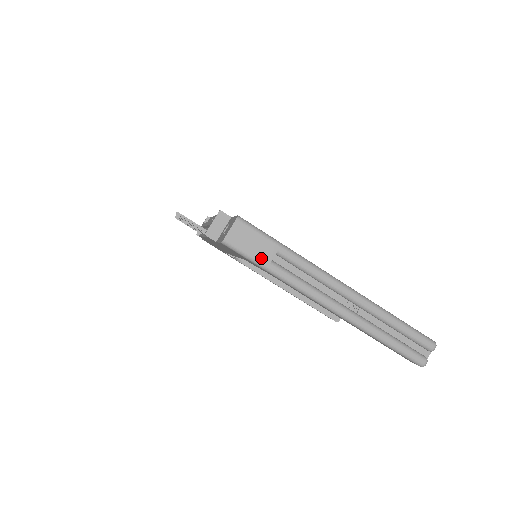
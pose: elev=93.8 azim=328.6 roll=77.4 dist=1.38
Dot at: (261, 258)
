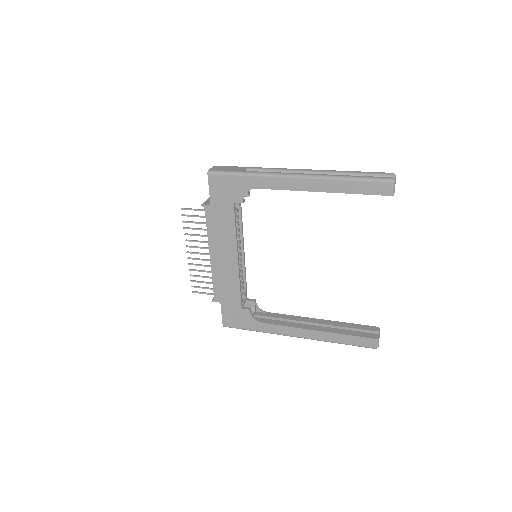
Dot at: (236, 171)
